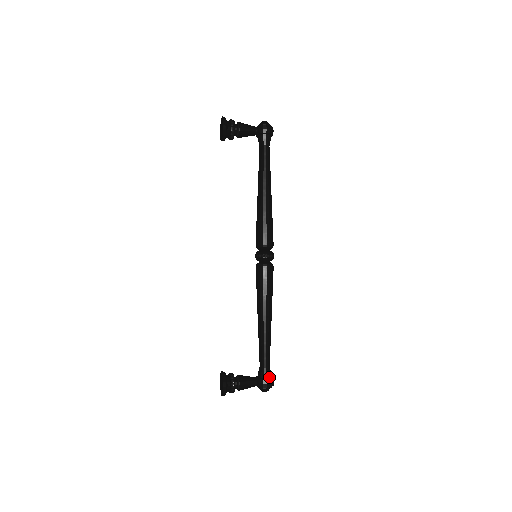
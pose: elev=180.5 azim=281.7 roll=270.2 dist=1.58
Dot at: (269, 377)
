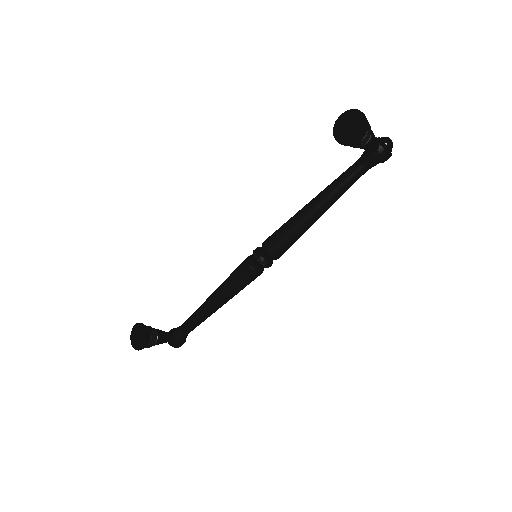
Dot at: (184, 340)
